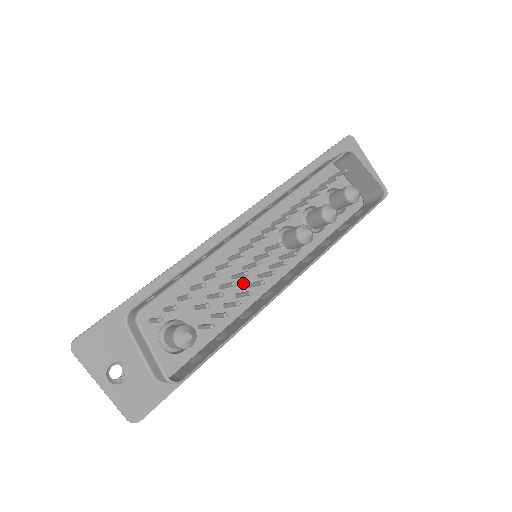
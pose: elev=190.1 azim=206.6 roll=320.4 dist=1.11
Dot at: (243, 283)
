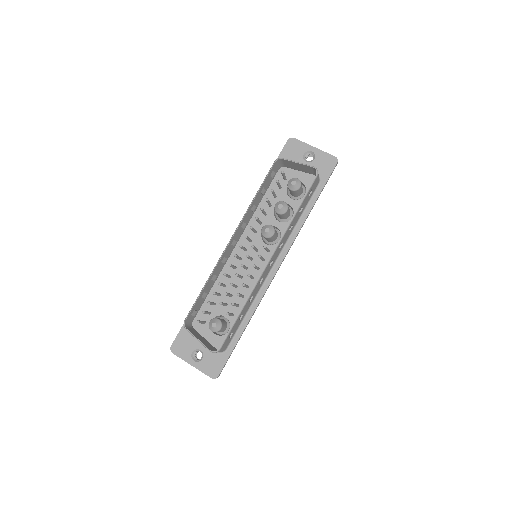
Dot at: (249, 278)
